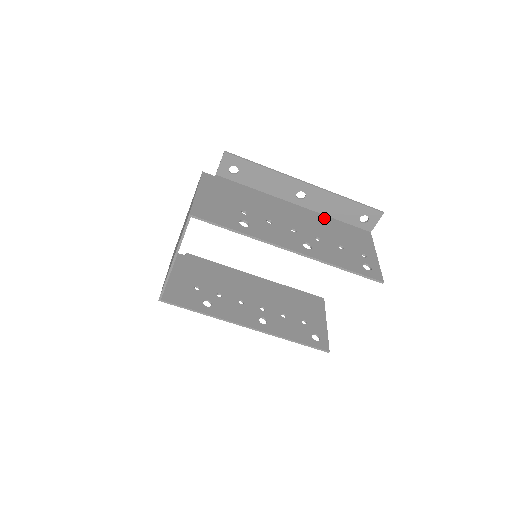
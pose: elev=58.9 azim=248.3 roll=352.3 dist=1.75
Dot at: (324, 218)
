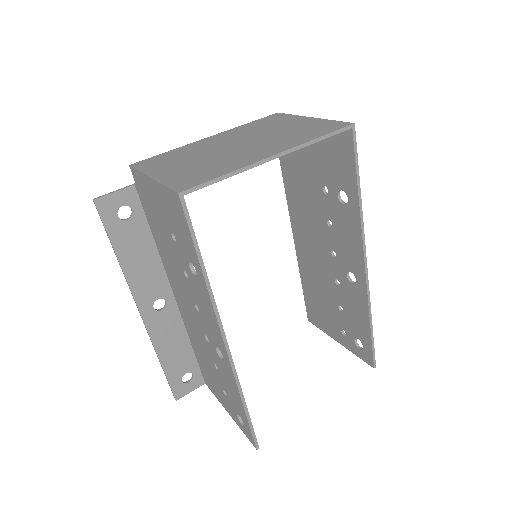
Dot at: (307, 272)
